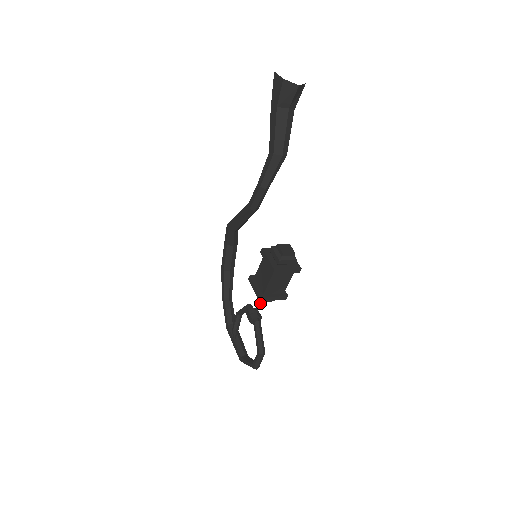
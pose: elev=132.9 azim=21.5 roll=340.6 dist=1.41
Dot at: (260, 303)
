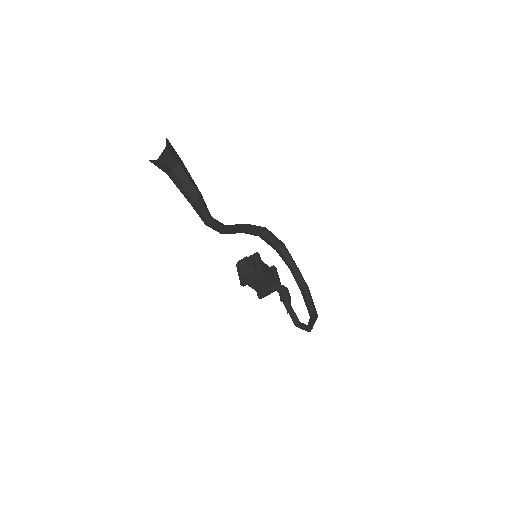
Dot at: occluded
